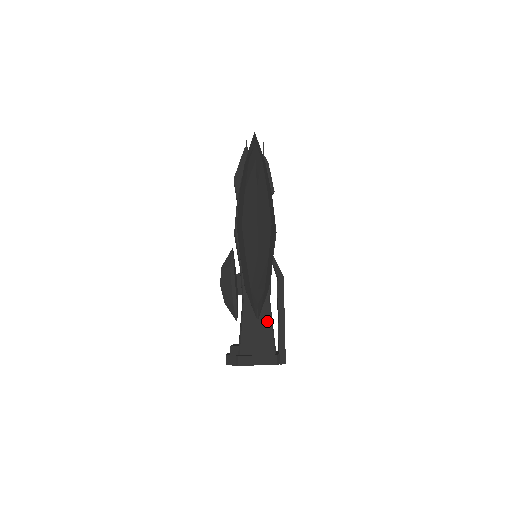
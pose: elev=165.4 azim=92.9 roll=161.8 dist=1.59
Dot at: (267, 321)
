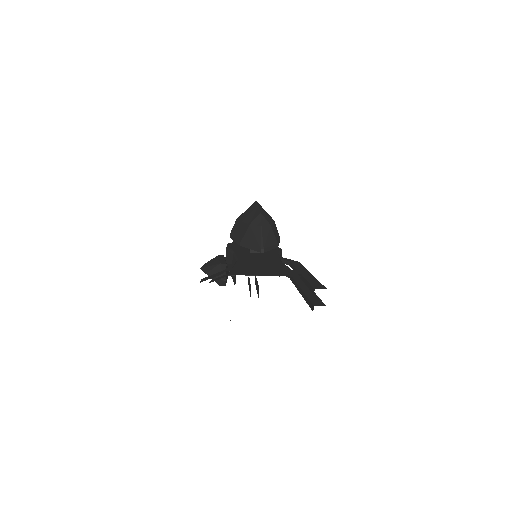
Dot at: (279, 266)
